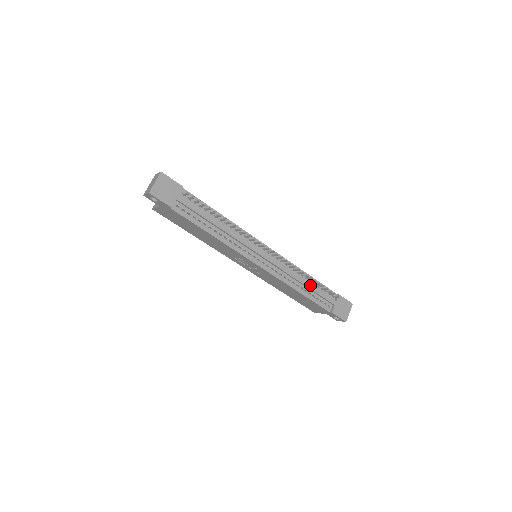
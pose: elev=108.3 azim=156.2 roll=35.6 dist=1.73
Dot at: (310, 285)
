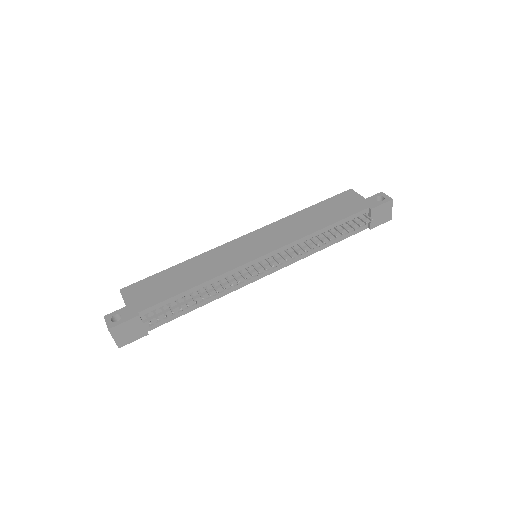
Dot at: (331, 237)
